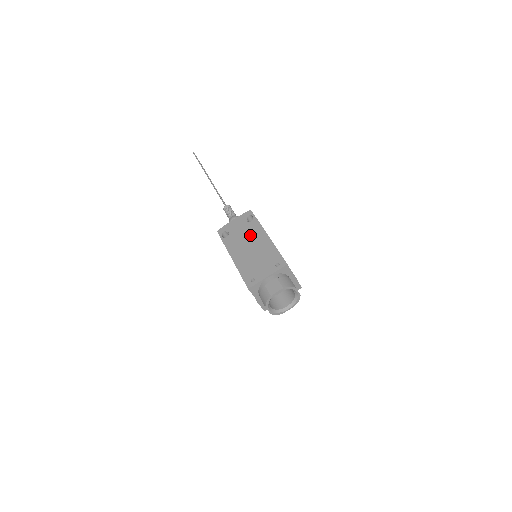
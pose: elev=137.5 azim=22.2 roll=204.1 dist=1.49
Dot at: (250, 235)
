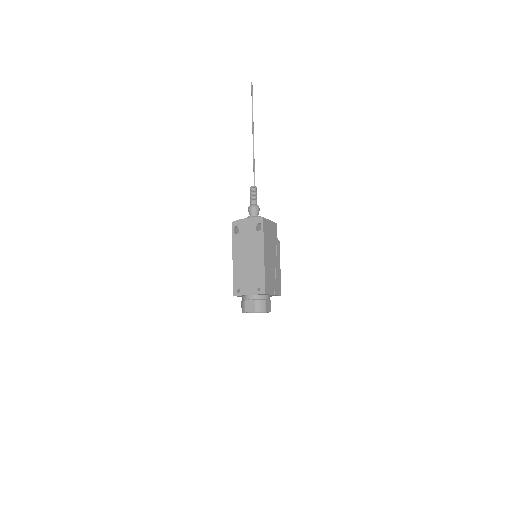
Dot at: (252, 245)
